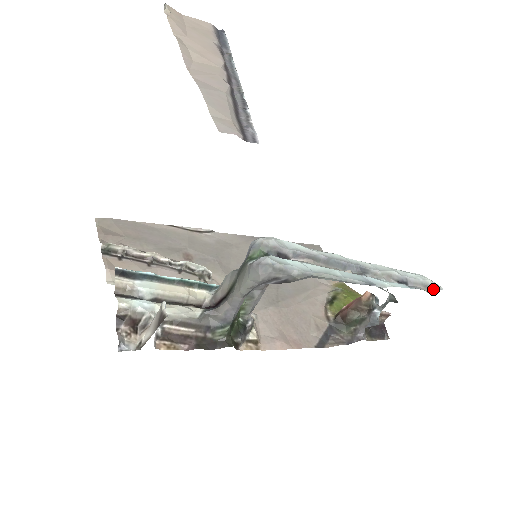
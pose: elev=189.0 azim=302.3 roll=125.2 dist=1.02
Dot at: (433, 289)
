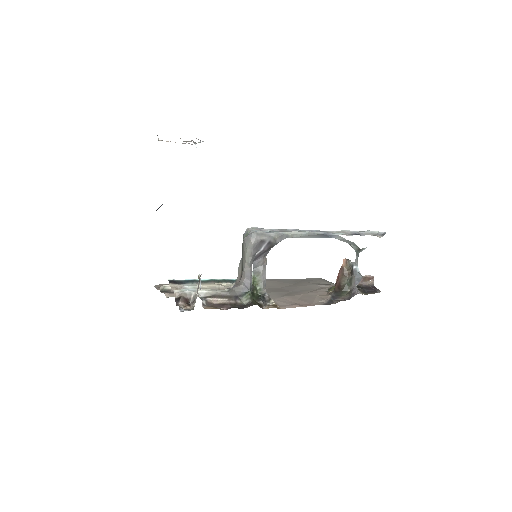
Dot at: (382, 235)
